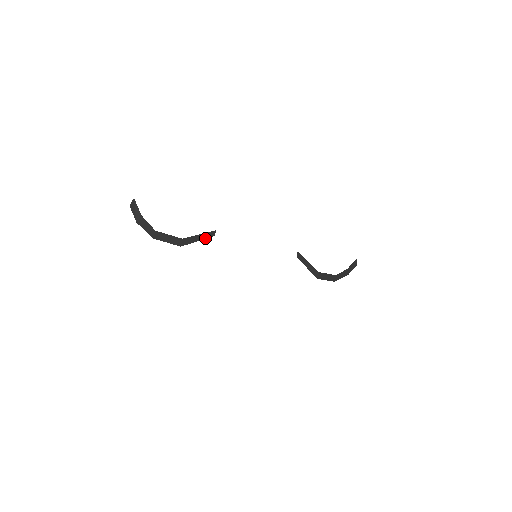
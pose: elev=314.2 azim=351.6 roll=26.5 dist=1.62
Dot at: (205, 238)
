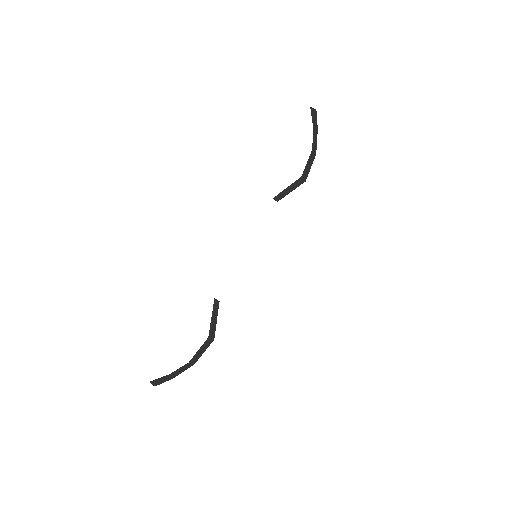
Dot at: (217, 312)
